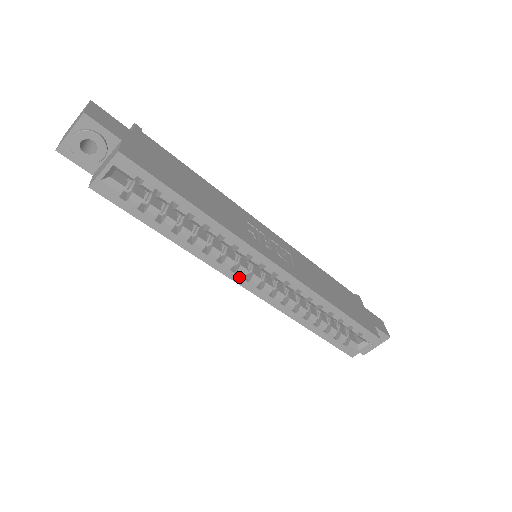
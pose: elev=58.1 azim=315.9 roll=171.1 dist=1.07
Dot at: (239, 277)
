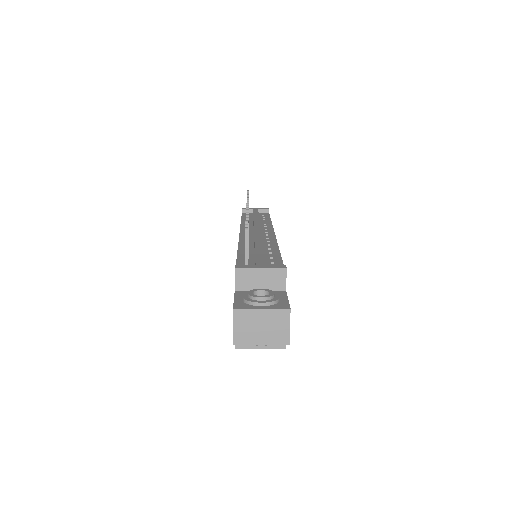
Dot at: occluded
